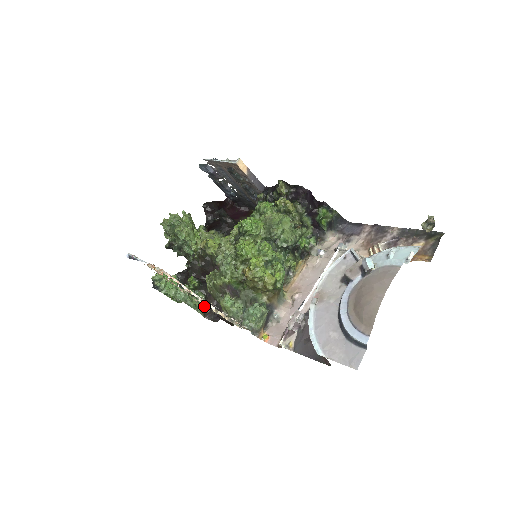
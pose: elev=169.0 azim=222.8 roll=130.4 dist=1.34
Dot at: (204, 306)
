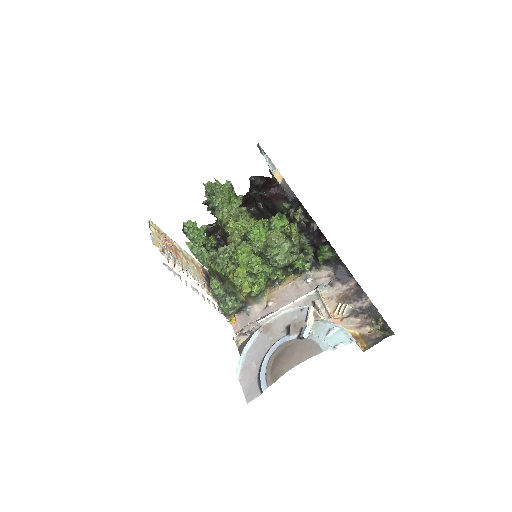
Dot at: (203, 272)
